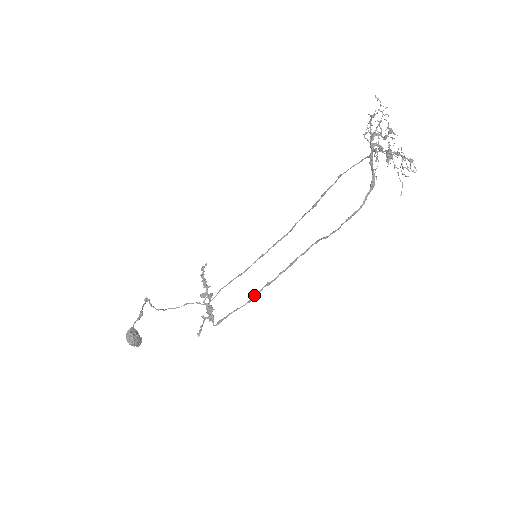
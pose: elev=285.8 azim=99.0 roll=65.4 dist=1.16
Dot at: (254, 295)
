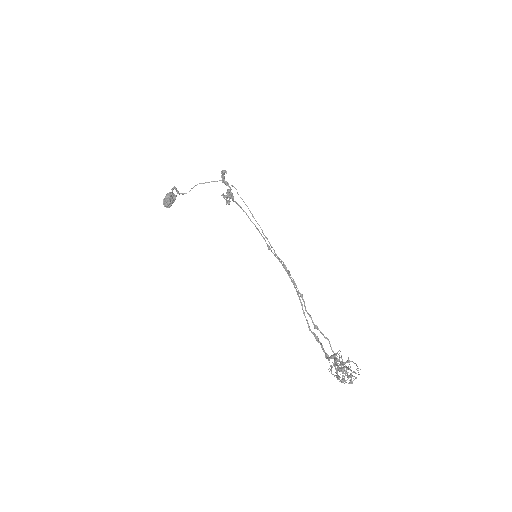
Dot at: occluded
